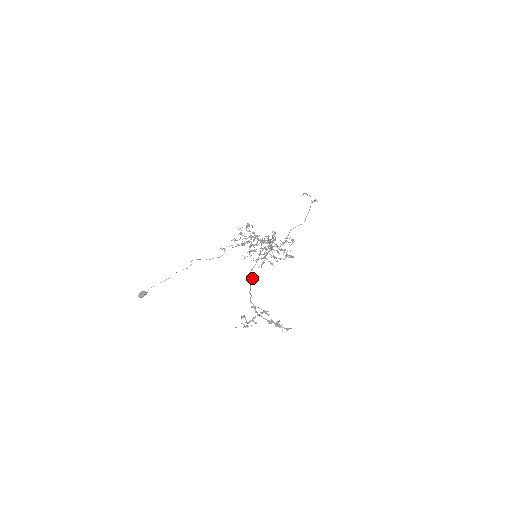
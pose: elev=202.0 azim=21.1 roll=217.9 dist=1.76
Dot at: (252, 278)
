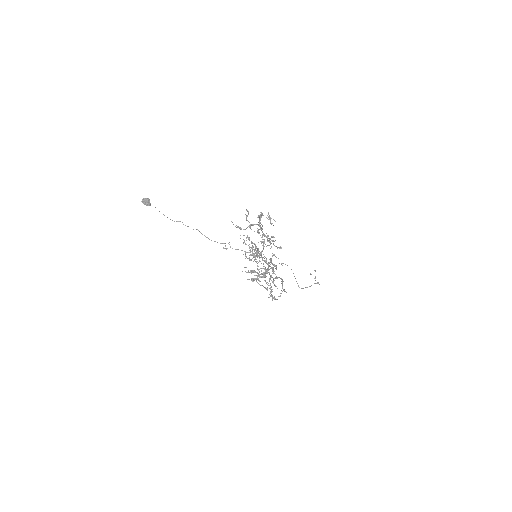
Dot at: occluded
